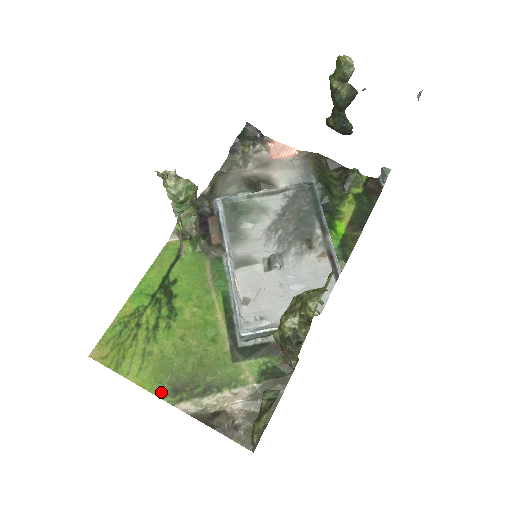
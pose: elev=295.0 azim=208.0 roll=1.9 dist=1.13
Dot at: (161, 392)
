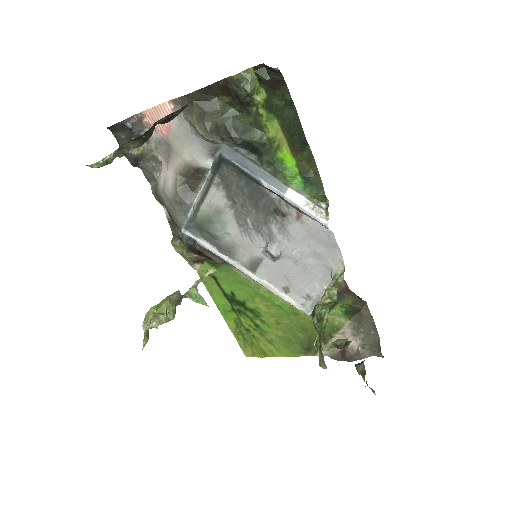
Dot at: (301, 354)
